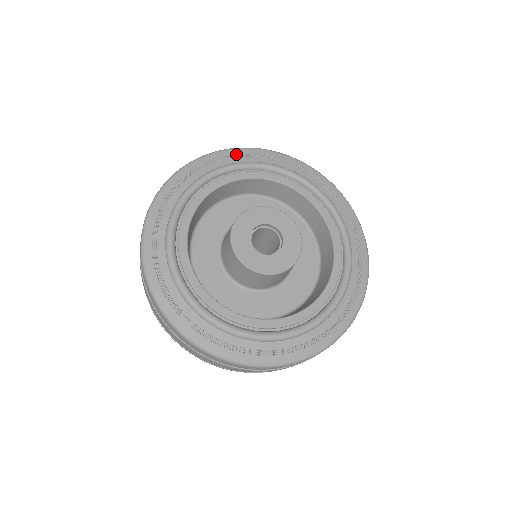
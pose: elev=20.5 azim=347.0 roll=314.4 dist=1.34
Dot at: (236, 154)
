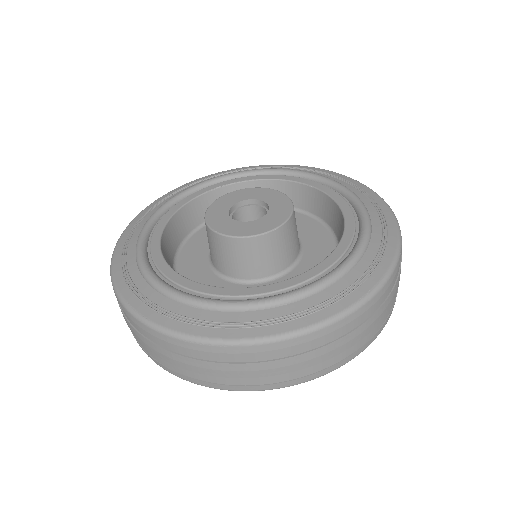
Dot at: (168, 196)
